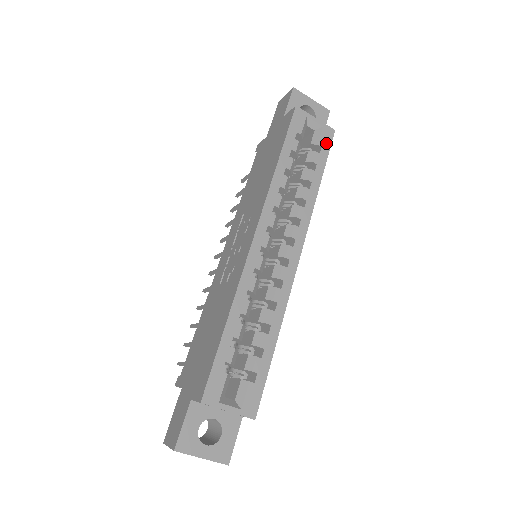
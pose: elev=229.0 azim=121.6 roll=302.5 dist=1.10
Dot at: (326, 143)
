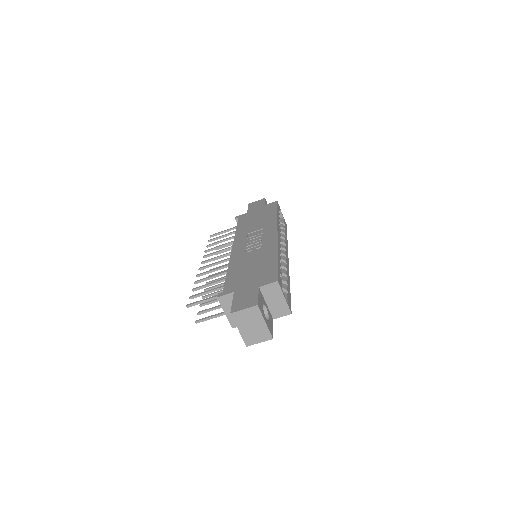
Dot at: occluded
